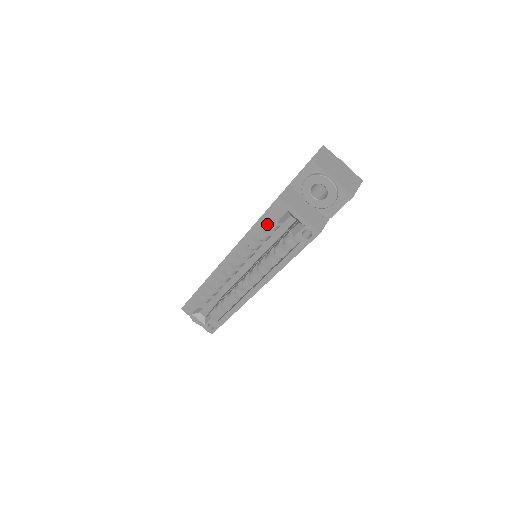
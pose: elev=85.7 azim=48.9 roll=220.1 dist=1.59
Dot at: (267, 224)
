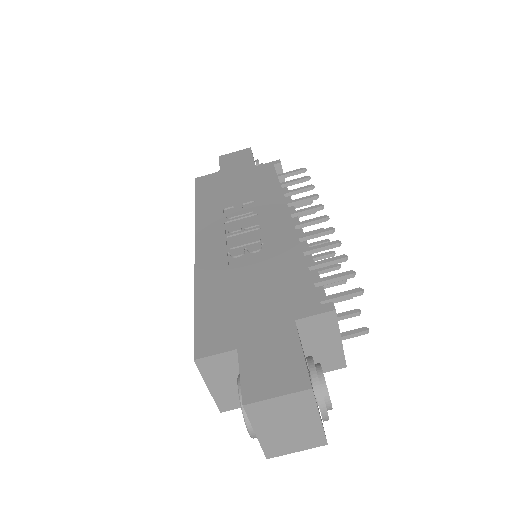
Dot at: occluded
